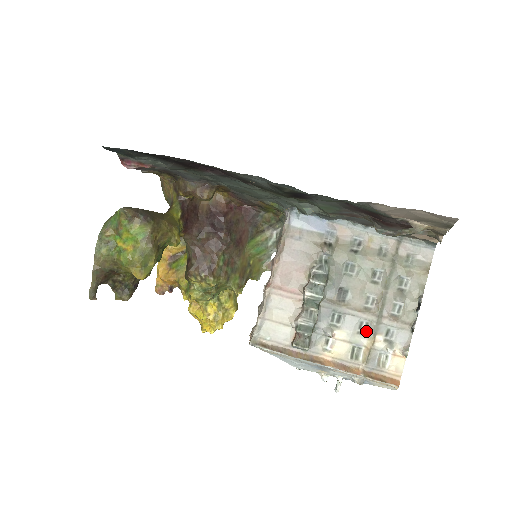
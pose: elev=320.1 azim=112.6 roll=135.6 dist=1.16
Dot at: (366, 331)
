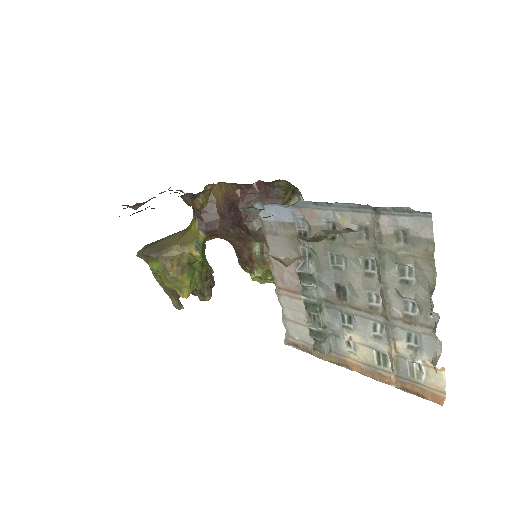
Dot at: (383, 334)
